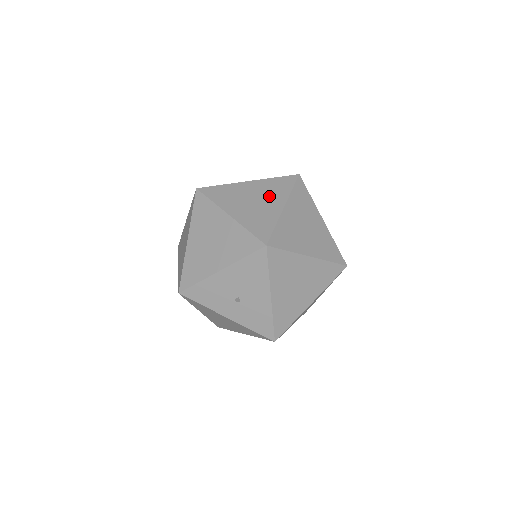
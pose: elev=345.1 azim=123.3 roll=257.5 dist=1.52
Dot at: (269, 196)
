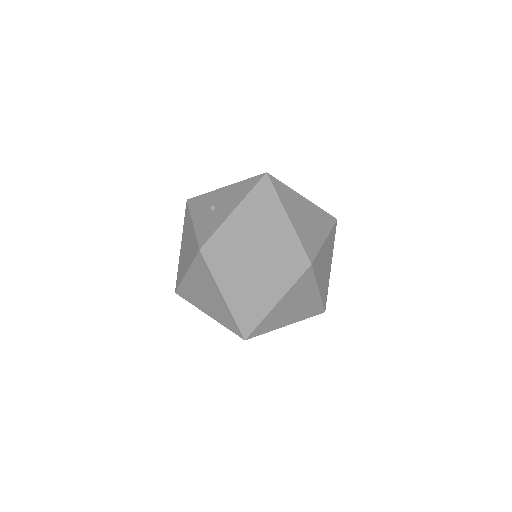
Dot at: occluded
